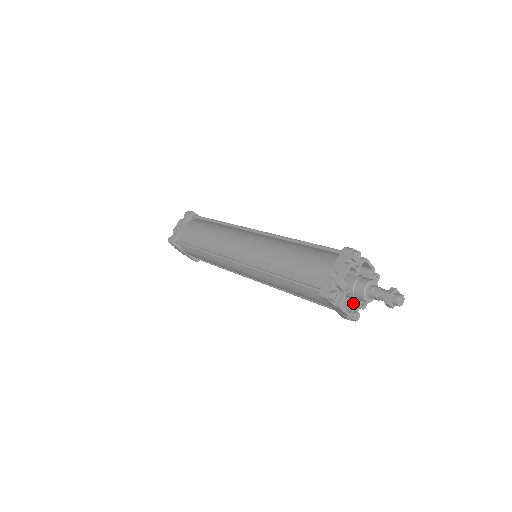
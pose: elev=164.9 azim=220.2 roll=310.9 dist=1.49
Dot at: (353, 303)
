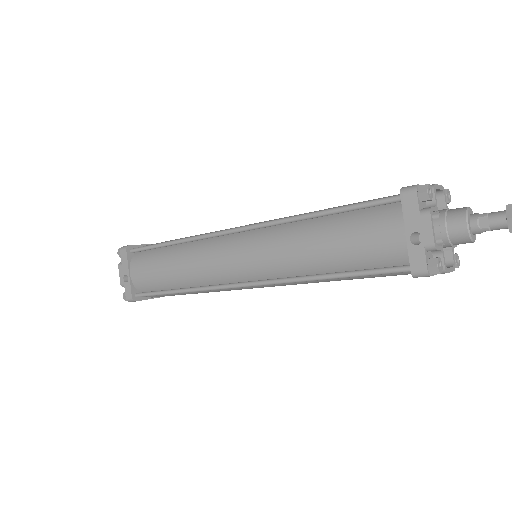
Dot at: (446, 249)
